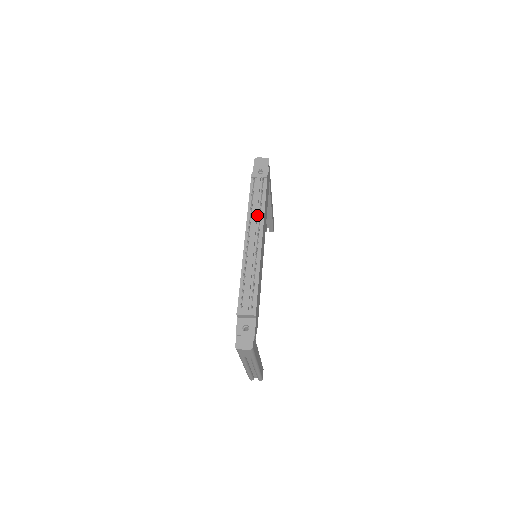
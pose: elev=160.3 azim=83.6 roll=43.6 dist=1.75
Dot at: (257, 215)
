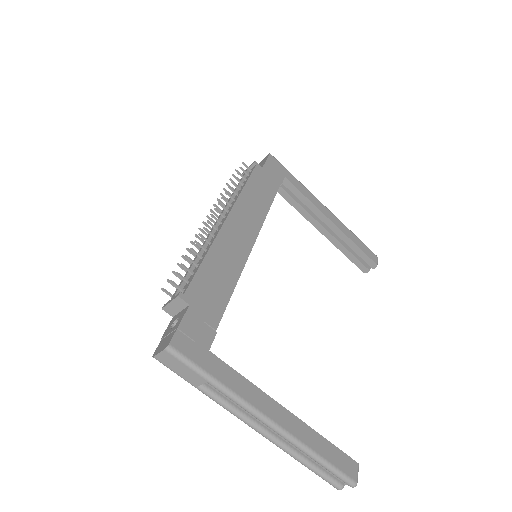
Dot at: (233, 200)
